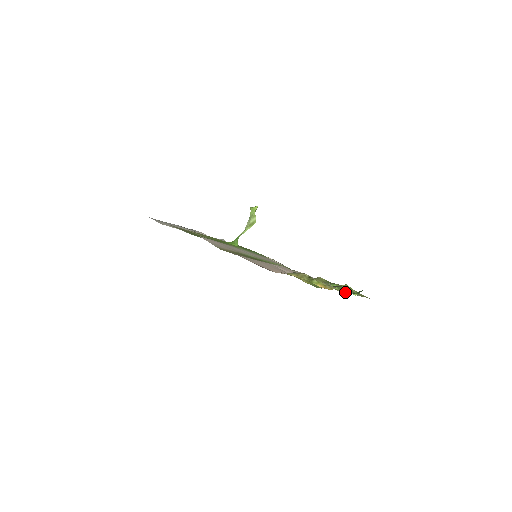
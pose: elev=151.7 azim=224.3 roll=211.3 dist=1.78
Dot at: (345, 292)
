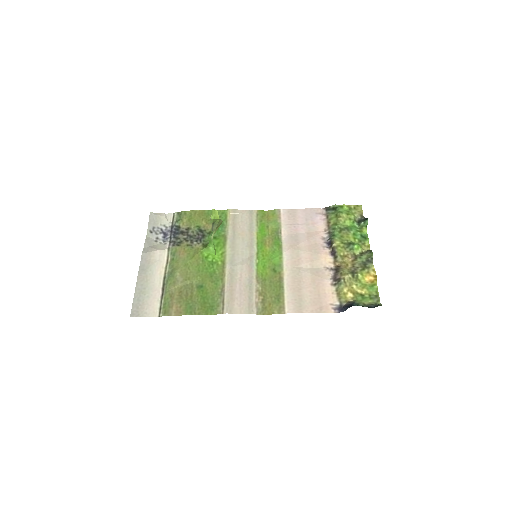
Dot at: (367, 246)
